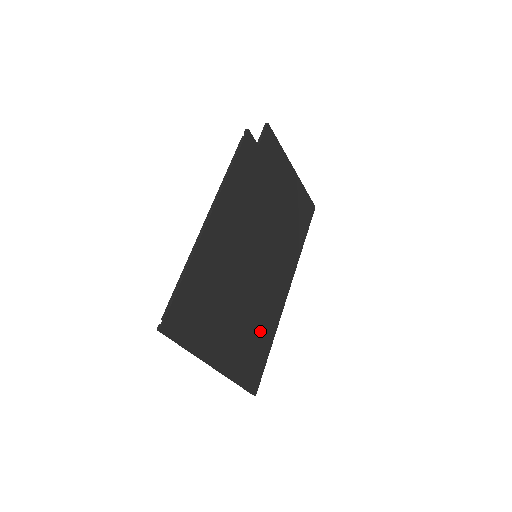
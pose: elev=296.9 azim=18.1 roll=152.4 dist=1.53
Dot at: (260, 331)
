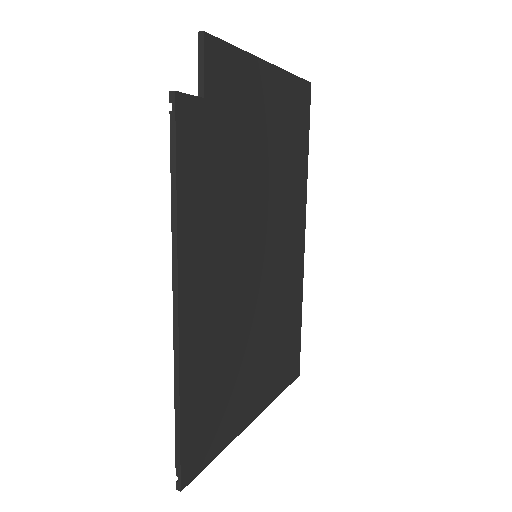
Dot at: (286, 322)
